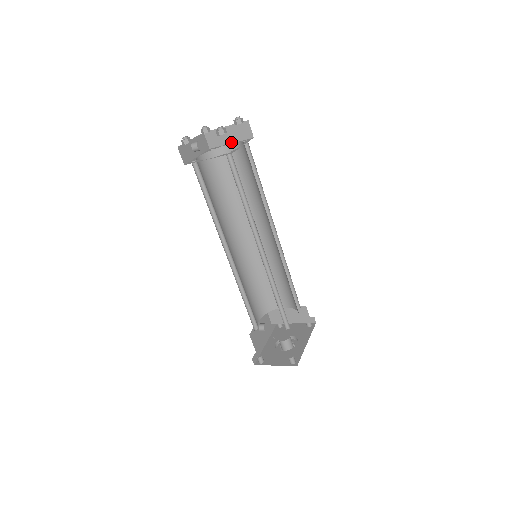
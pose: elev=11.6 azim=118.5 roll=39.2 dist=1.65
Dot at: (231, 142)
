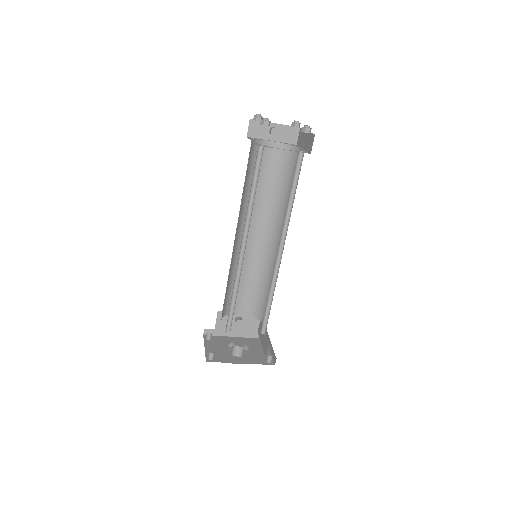
Dot at: (304, 148)
